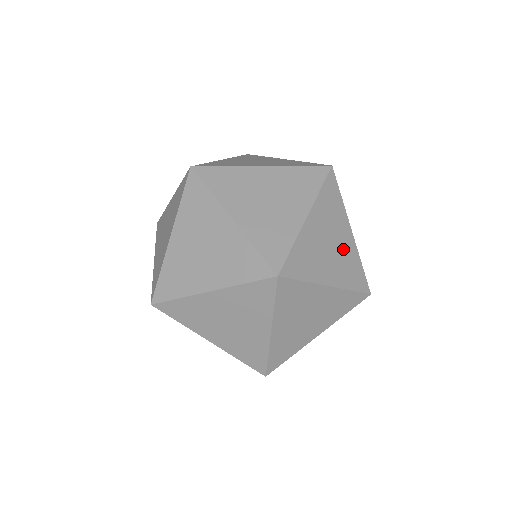
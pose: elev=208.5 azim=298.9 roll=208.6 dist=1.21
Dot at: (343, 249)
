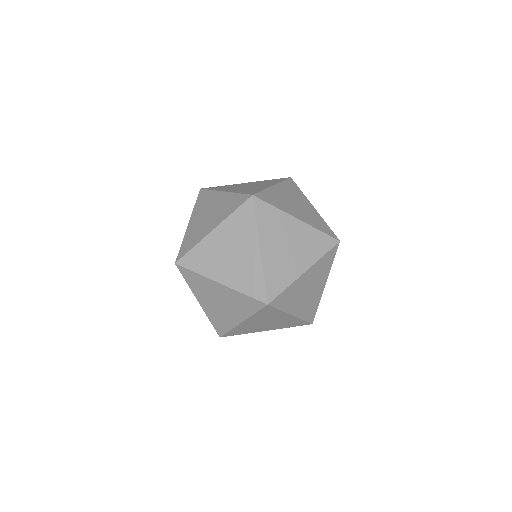
Dot at: (307, 210)
